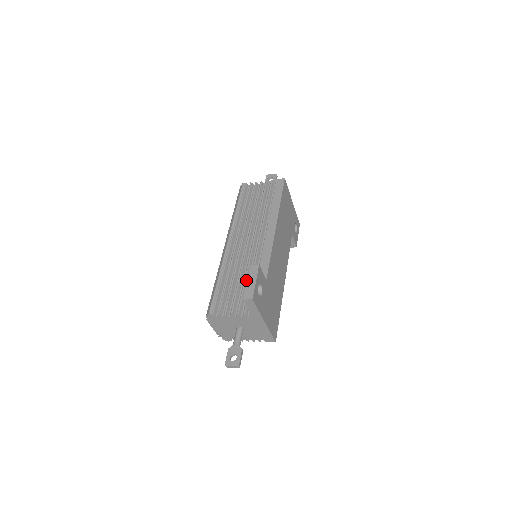
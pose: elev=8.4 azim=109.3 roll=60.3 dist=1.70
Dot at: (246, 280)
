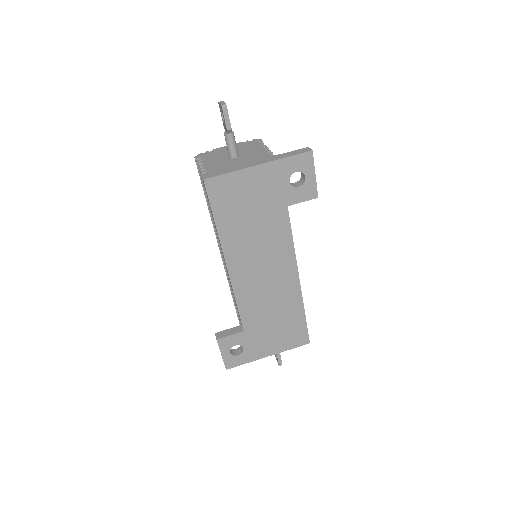
Dot at: occluded
